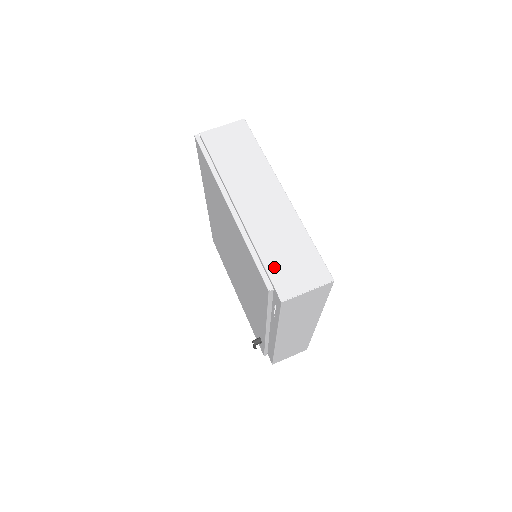
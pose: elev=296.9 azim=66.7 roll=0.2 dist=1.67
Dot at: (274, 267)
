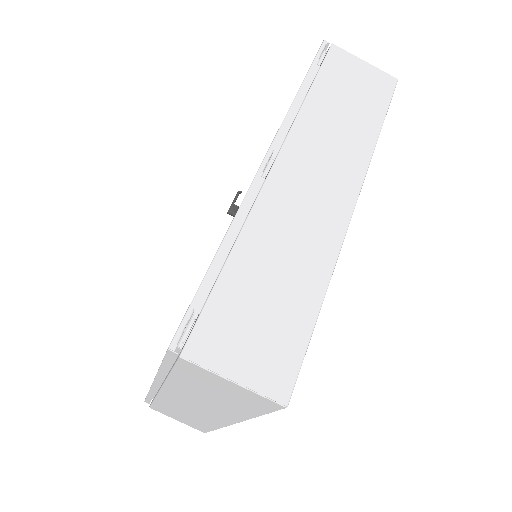
Dot at: (161, 408)
